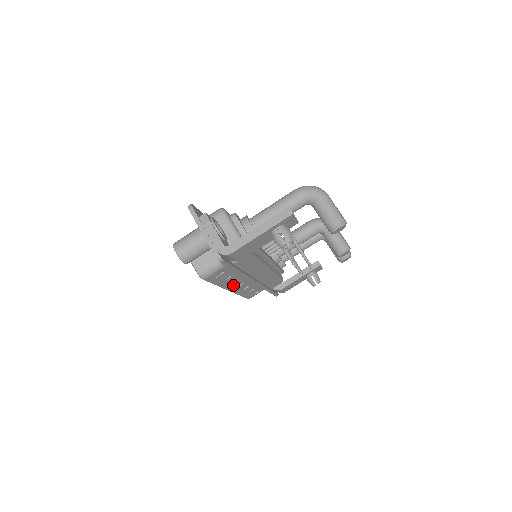
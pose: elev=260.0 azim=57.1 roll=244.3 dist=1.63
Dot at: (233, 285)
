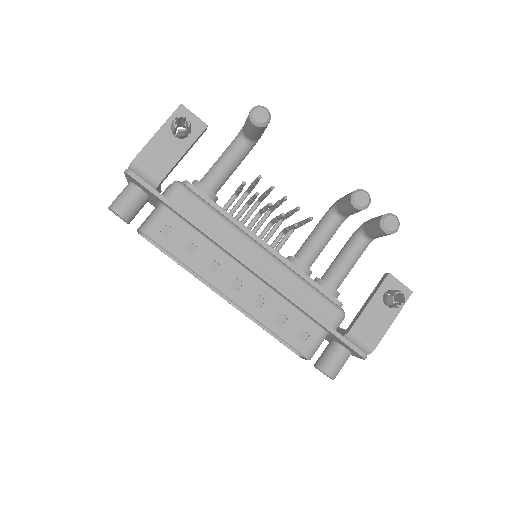
Dot at: (222, 279)
